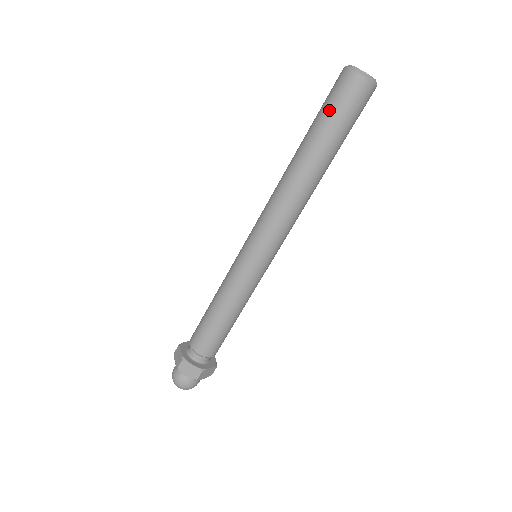
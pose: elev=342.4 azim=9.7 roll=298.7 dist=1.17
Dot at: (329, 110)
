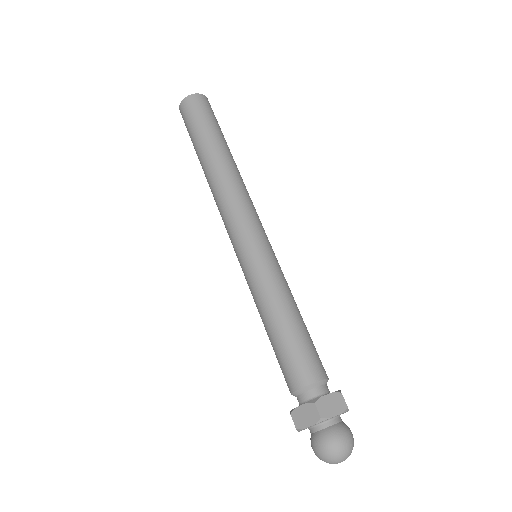
Dot at: (189, 132)
